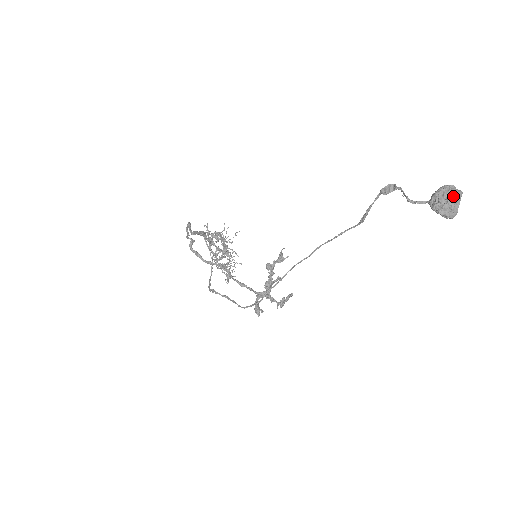
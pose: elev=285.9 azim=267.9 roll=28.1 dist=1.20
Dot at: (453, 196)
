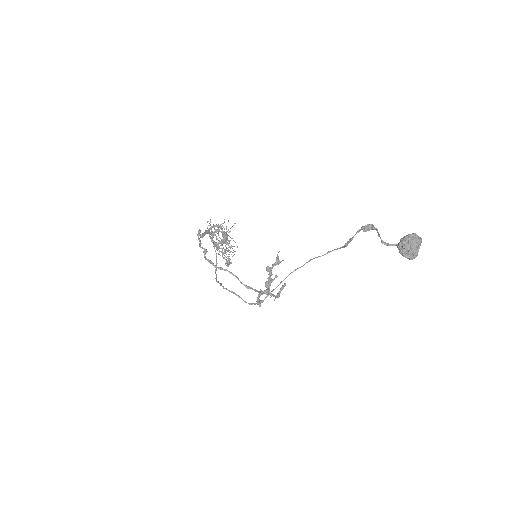
Dot at: (415, 244)
